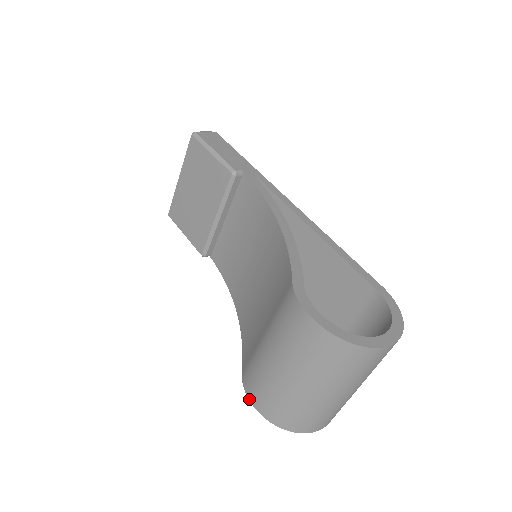
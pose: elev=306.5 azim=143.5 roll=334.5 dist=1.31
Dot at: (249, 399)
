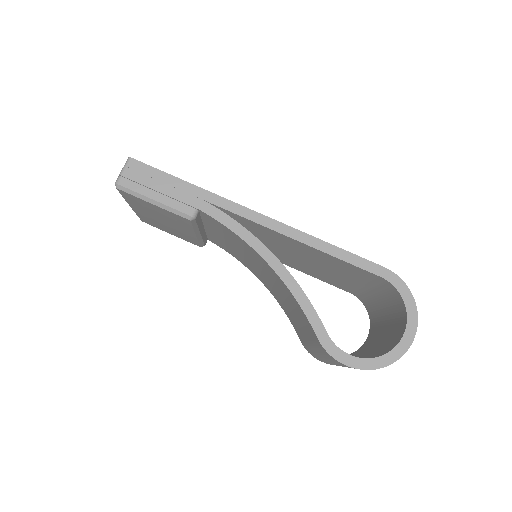
Dot at: (317, 359)
